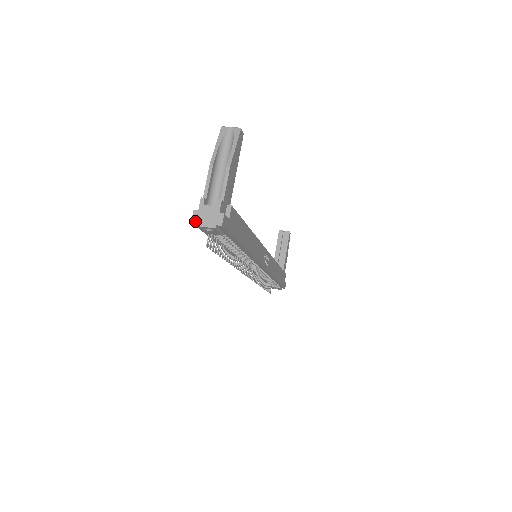
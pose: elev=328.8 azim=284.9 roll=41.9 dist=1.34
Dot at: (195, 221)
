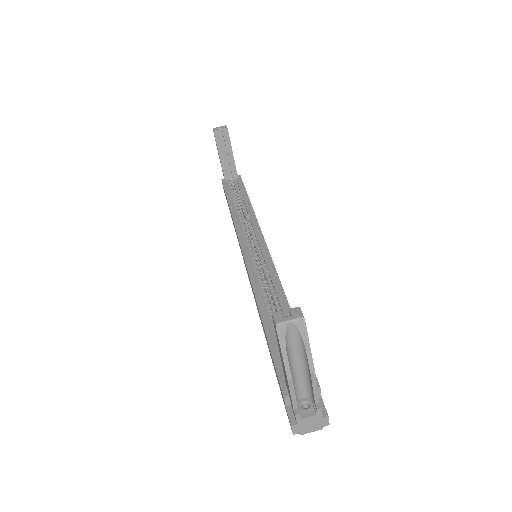
Dot at: (297, 433)
